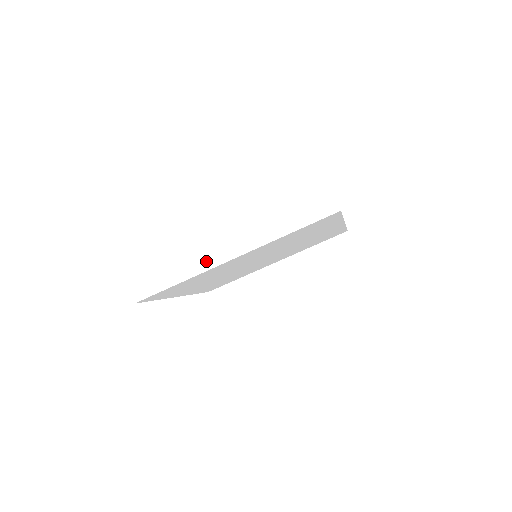
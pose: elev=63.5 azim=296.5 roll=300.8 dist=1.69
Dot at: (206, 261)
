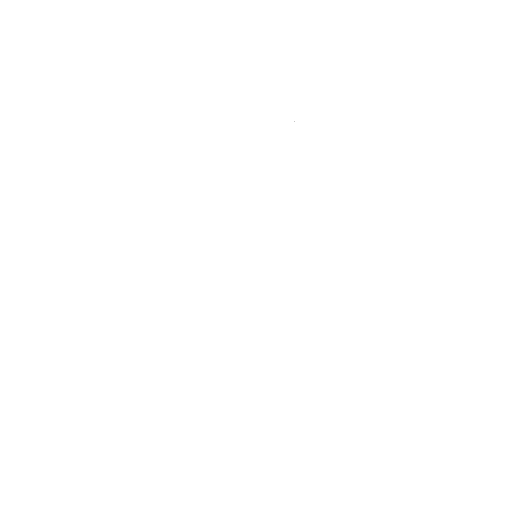
Dot at: occluded
